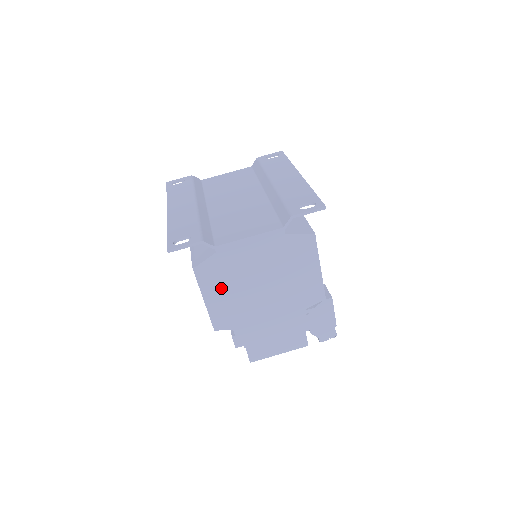
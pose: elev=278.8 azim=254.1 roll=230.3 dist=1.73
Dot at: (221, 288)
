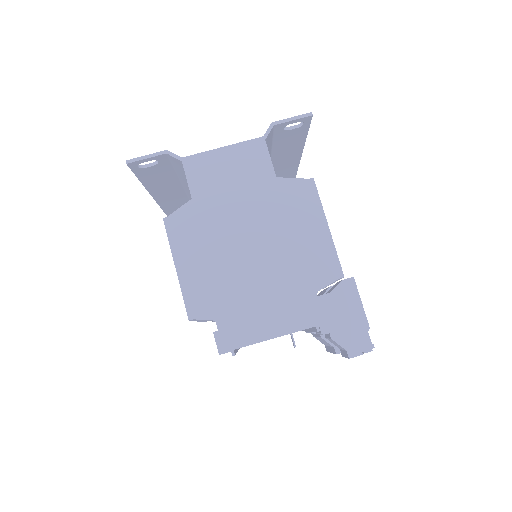
Dot at: (198, 250)
